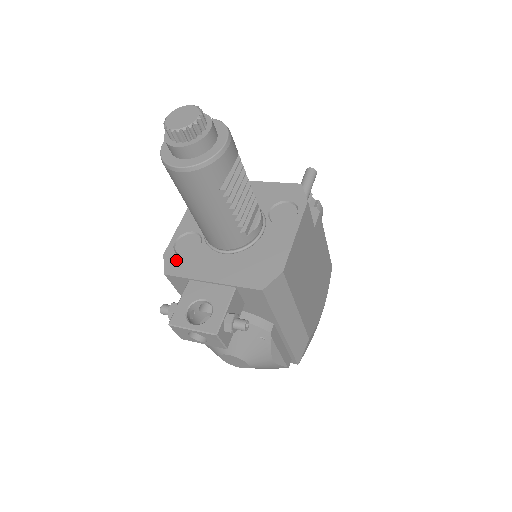
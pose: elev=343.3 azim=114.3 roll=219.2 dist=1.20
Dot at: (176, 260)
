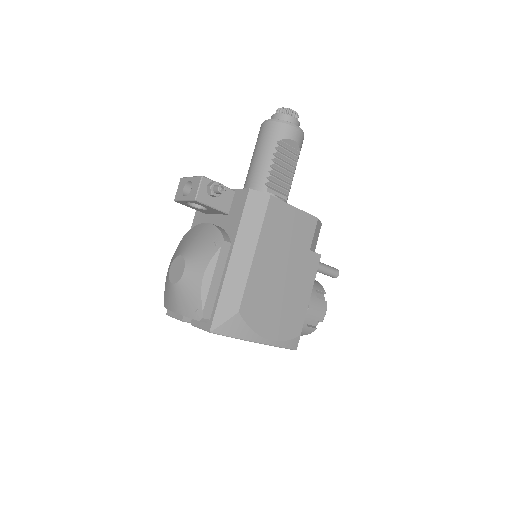
Dot at: occluded
